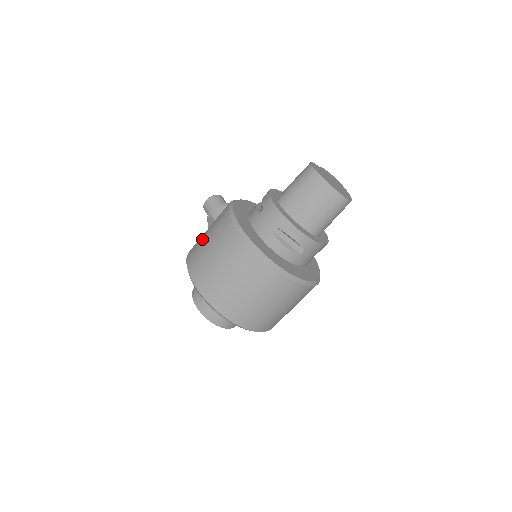
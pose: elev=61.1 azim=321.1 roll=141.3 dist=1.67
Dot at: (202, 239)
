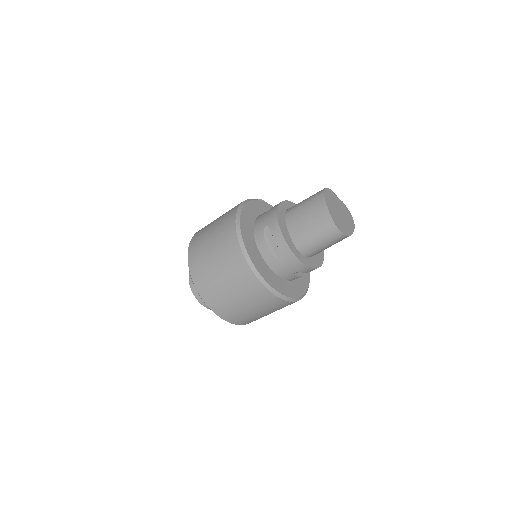
Dot at: occluded
